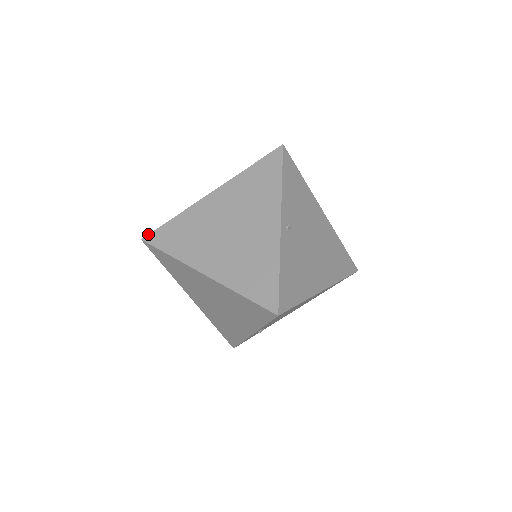
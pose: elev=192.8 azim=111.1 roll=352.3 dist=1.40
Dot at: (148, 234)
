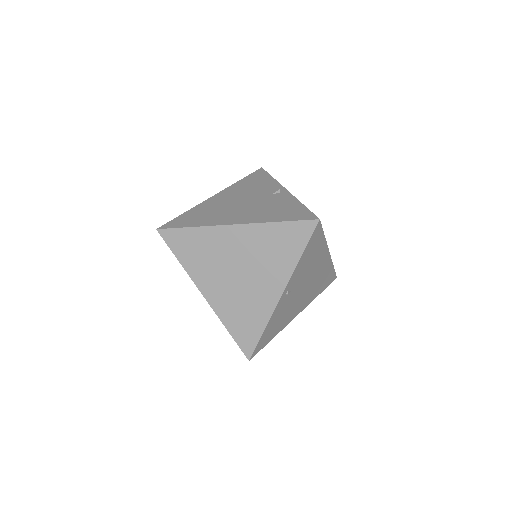
Dot at: (164, 228)
